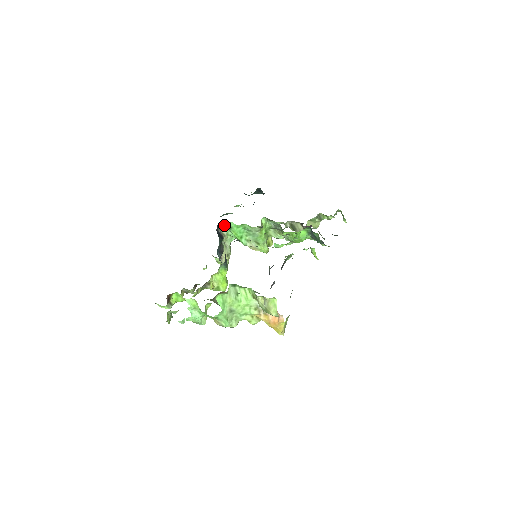
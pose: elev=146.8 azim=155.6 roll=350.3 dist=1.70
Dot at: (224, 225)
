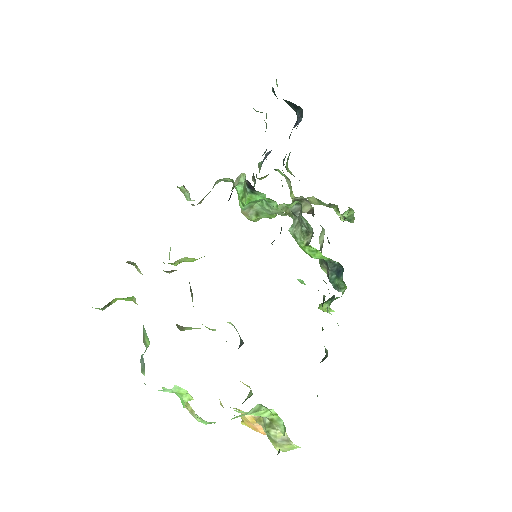
Dot at: (250, 186)
